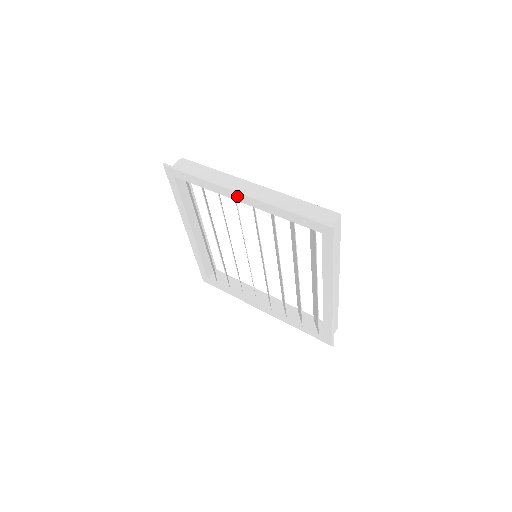
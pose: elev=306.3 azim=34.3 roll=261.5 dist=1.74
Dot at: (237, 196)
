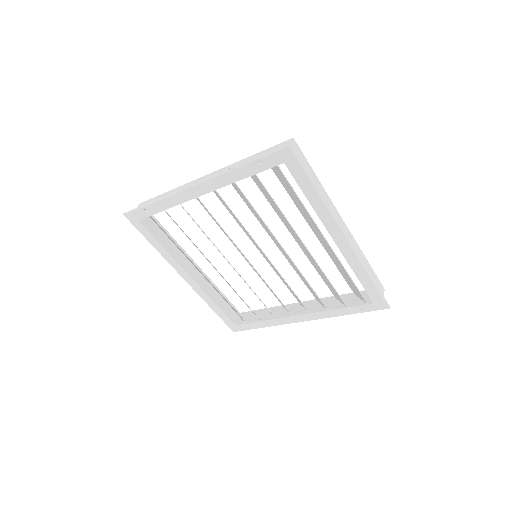
Dot at: (195, 191)
